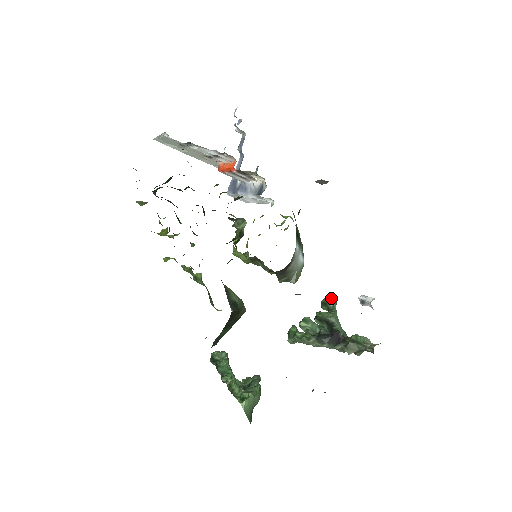
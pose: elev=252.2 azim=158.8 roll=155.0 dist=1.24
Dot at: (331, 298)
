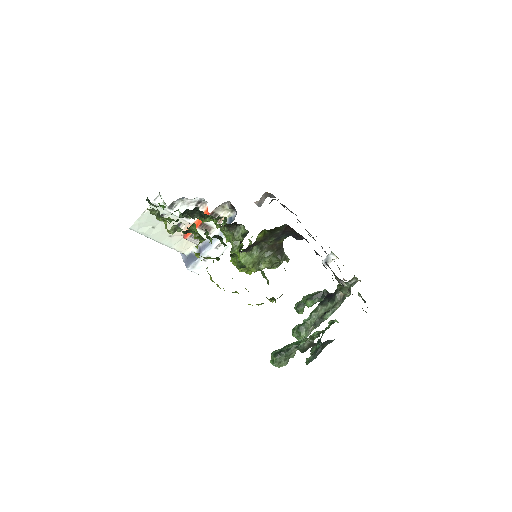
Dot at: occluded
